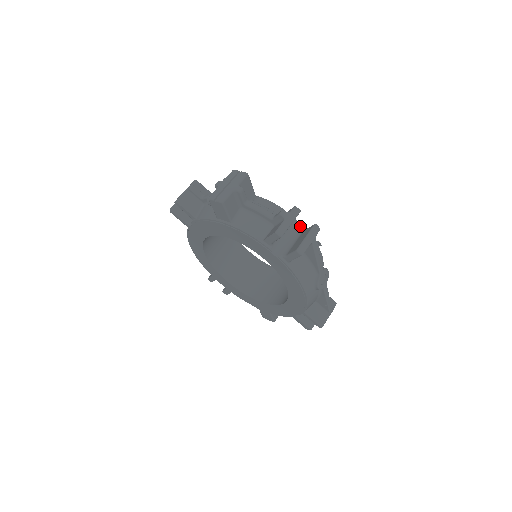
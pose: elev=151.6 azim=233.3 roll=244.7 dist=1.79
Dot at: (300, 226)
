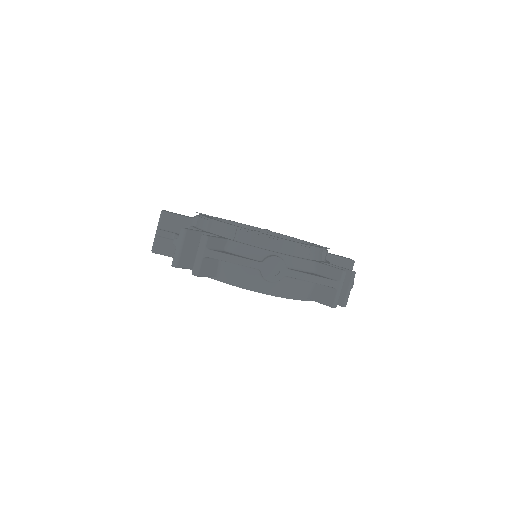
Dot at: (229, 227)
